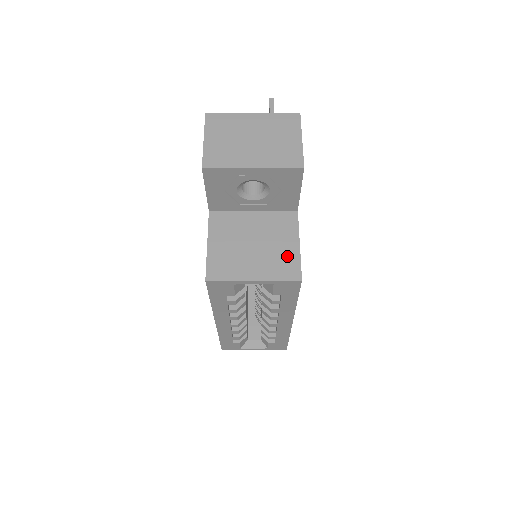
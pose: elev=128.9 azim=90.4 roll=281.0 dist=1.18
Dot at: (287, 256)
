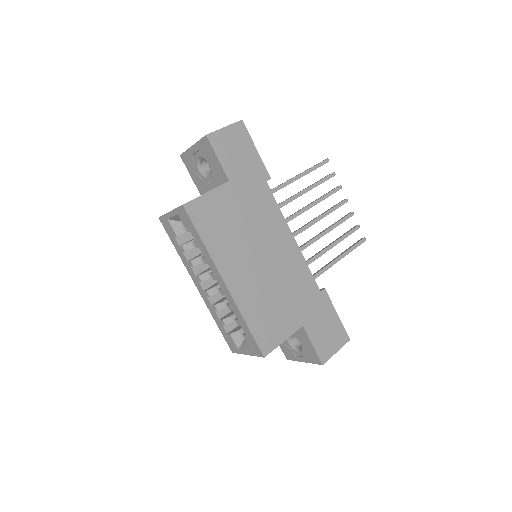
Dot at: occluded
